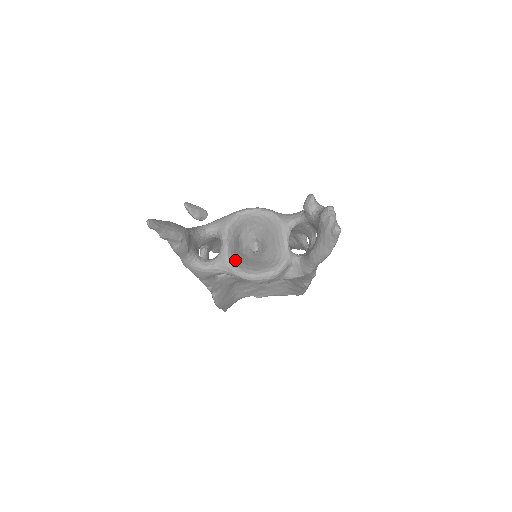
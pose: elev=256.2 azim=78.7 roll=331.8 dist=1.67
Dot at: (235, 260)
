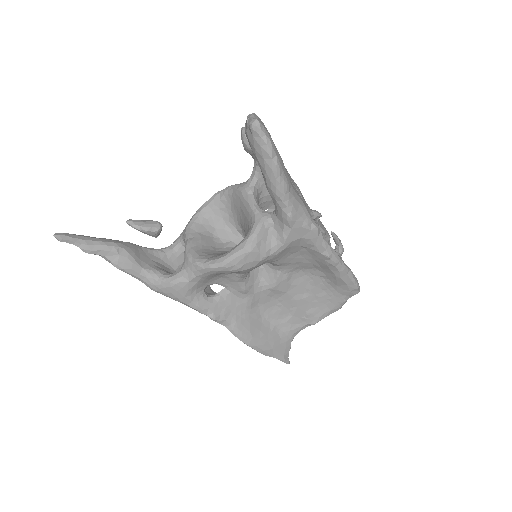
Dot at: (202, 254)
